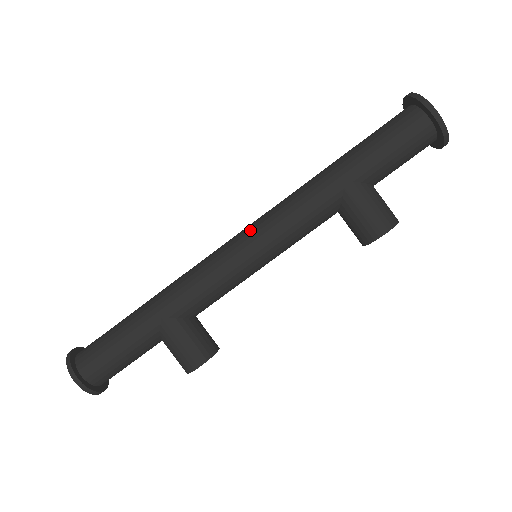
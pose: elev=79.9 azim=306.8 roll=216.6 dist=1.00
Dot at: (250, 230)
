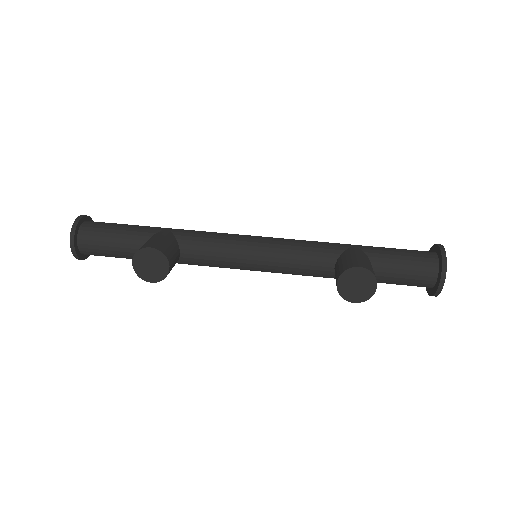
Dot at: occluded
